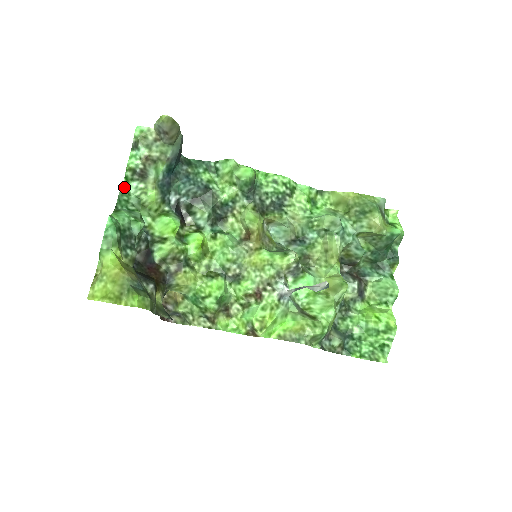
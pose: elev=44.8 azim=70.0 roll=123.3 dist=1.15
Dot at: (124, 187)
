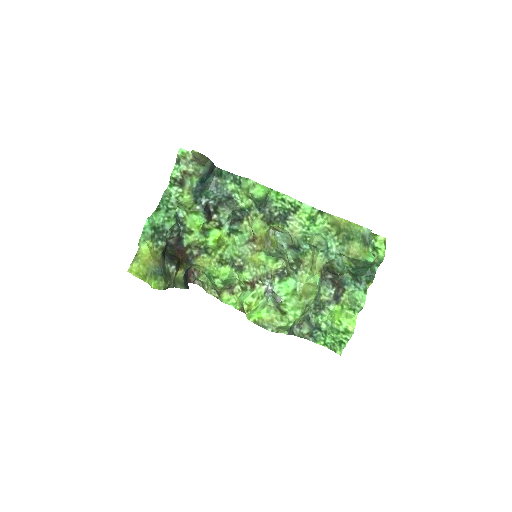
Dot at: (168, 189)
